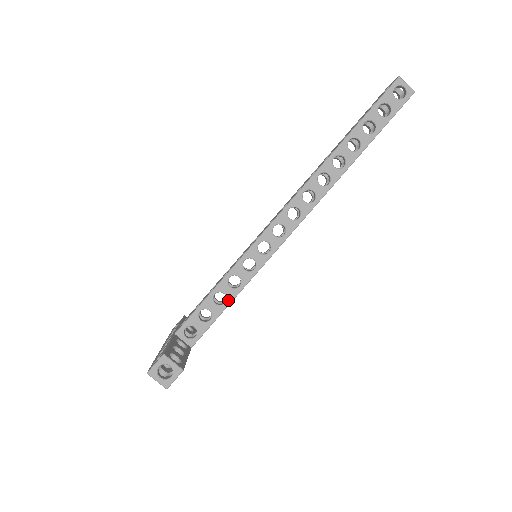
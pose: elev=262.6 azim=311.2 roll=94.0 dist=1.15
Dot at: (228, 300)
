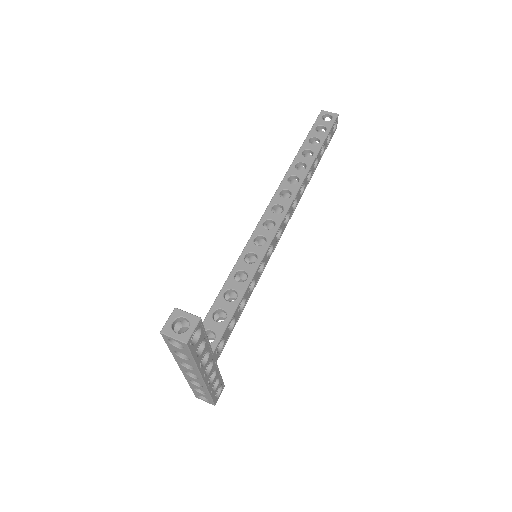
Dot at: (239, 294)
